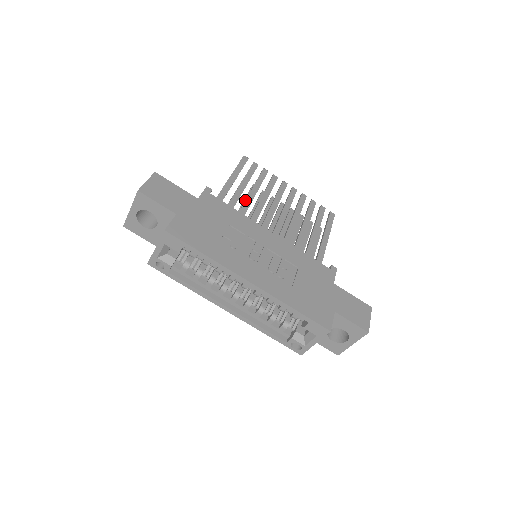
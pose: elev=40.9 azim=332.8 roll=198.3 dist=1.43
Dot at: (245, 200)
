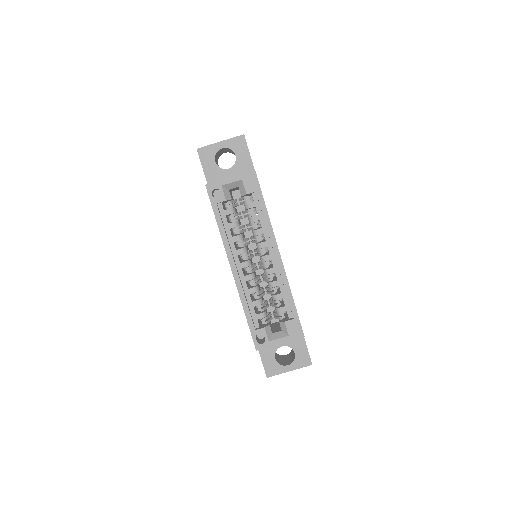
Dot at: occluded
